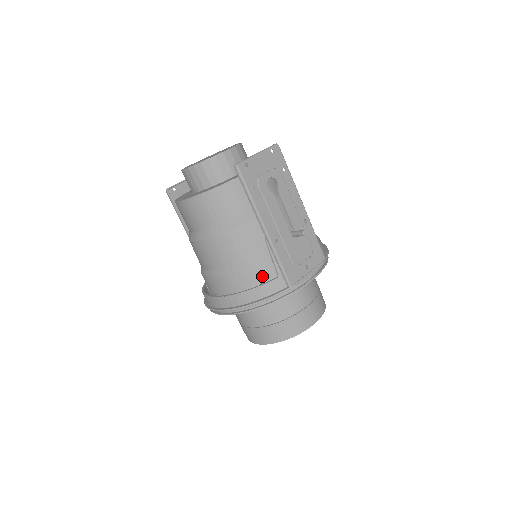
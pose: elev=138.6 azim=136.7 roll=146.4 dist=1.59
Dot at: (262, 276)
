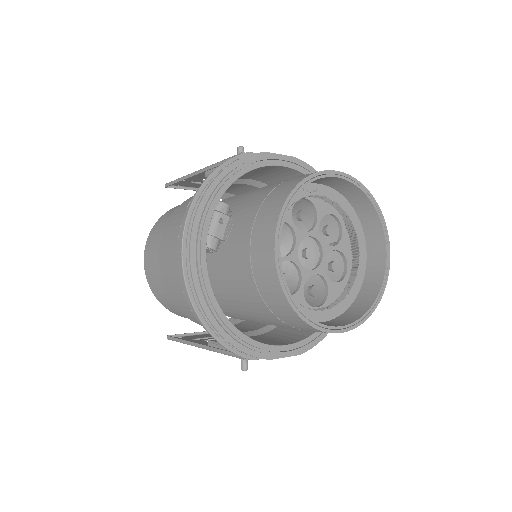
Dot at: occluded
